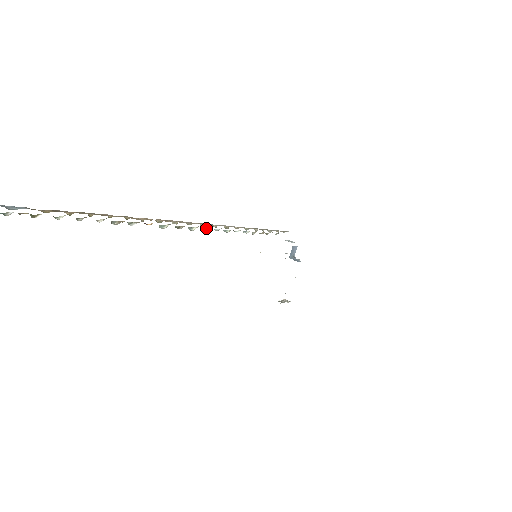
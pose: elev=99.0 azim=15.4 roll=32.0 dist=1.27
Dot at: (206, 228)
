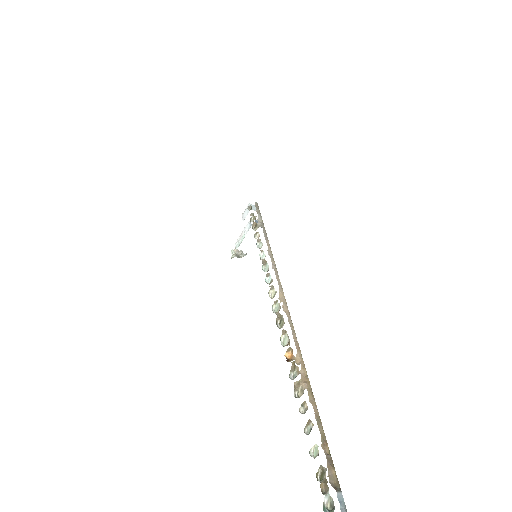
Dot at: (269, 291)
